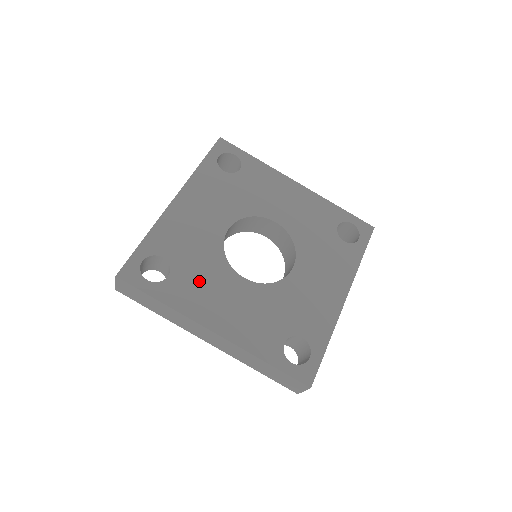
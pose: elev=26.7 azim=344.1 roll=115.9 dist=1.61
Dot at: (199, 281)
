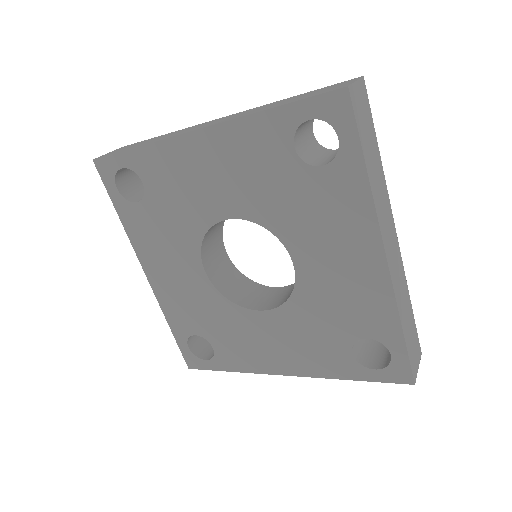
Dot at: (234, 338)
